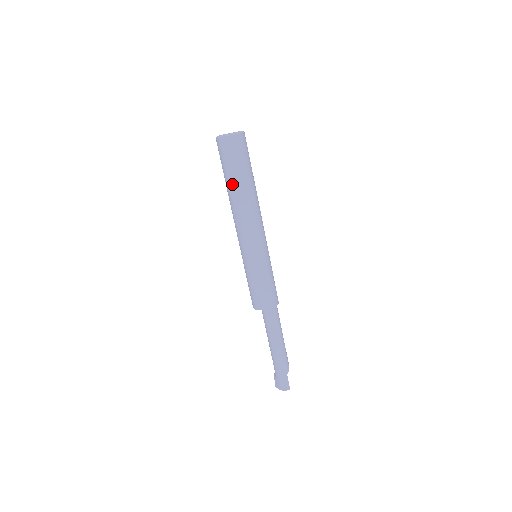
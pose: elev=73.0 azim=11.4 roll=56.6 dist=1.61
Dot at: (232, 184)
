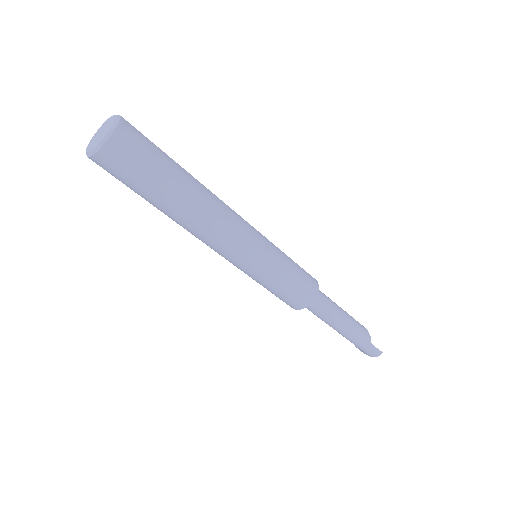
Dot at: (159, 205)
